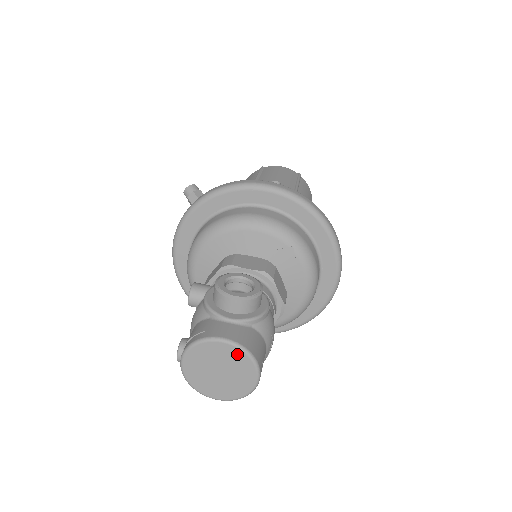
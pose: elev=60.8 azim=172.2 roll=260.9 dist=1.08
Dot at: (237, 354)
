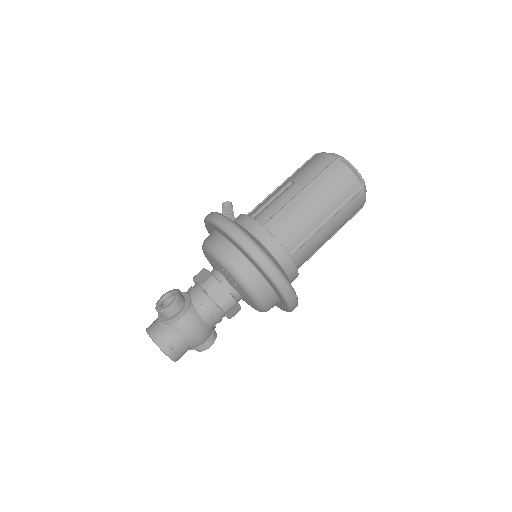
Dot at: (154, 341)
